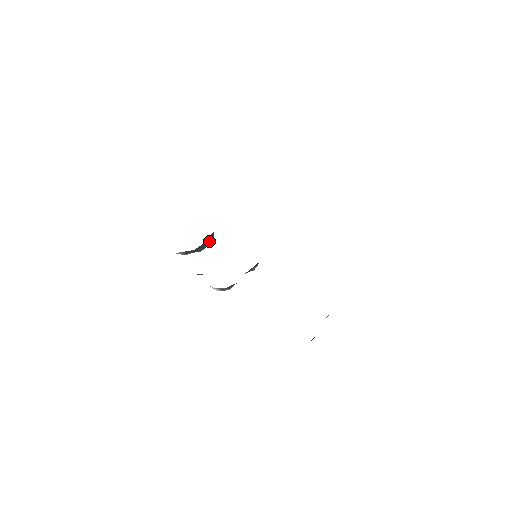
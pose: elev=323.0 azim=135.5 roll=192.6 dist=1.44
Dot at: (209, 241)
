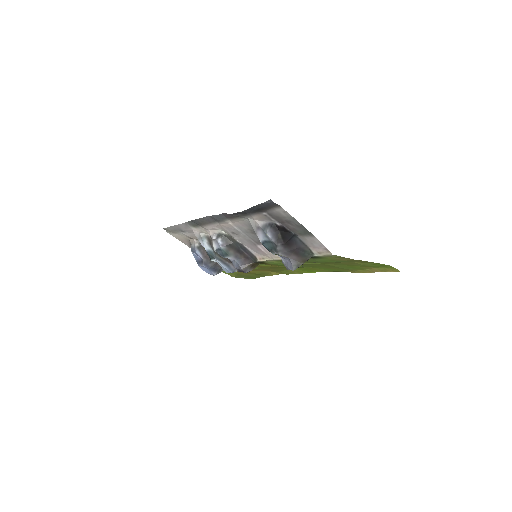
Dot at: (215, 269)
